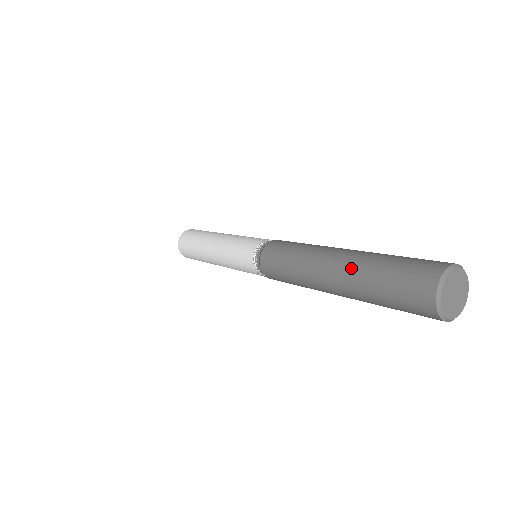
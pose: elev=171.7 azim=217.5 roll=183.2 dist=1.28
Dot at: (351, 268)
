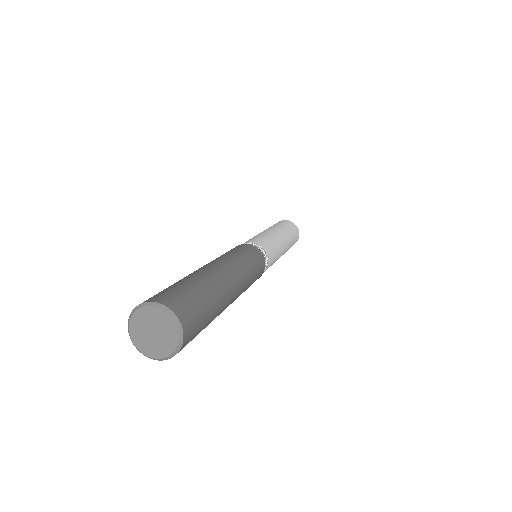
Dot at: occluded
